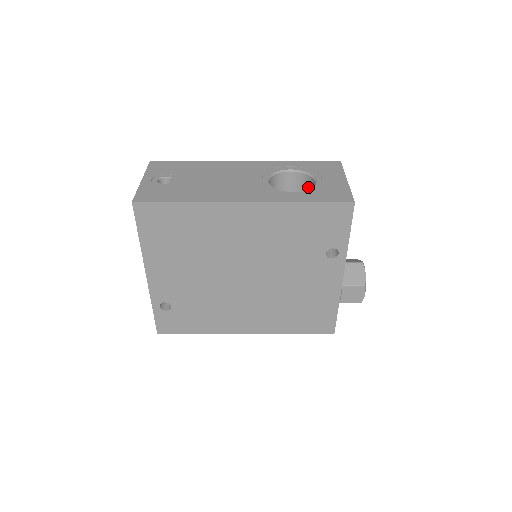
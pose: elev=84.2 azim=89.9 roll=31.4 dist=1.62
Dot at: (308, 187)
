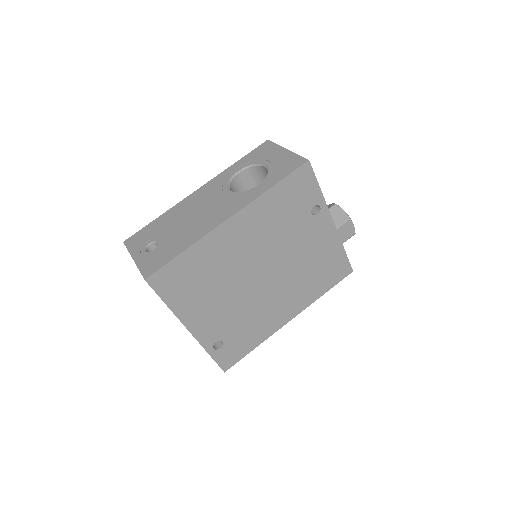
Dot at: (260, 175)
